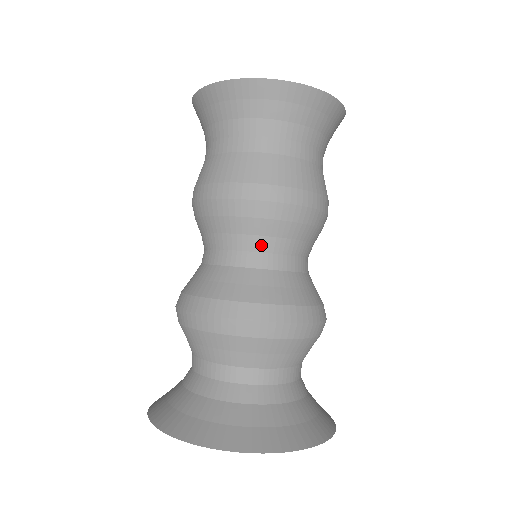
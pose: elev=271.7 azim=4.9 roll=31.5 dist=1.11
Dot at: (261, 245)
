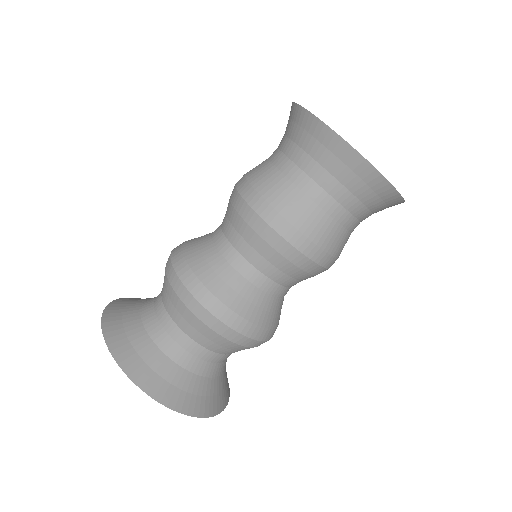
Dot at: (271, 272)
